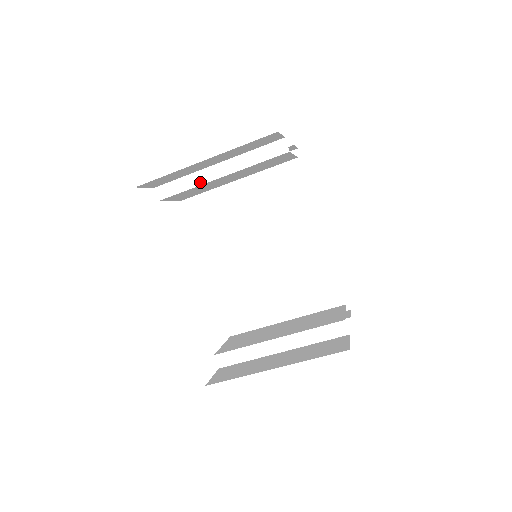
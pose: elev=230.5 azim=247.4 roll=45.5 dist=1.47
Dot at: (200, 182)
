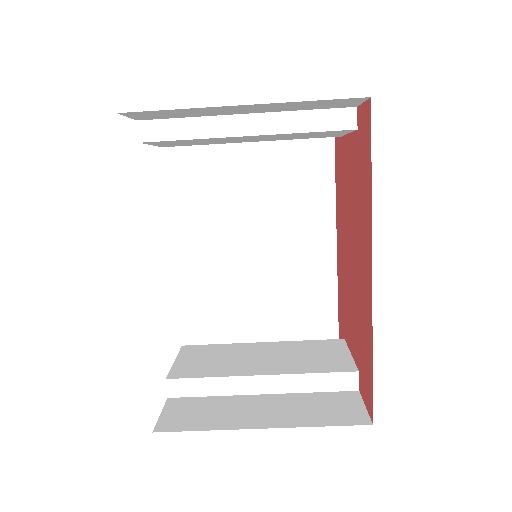
Dot at: (213, 133)
